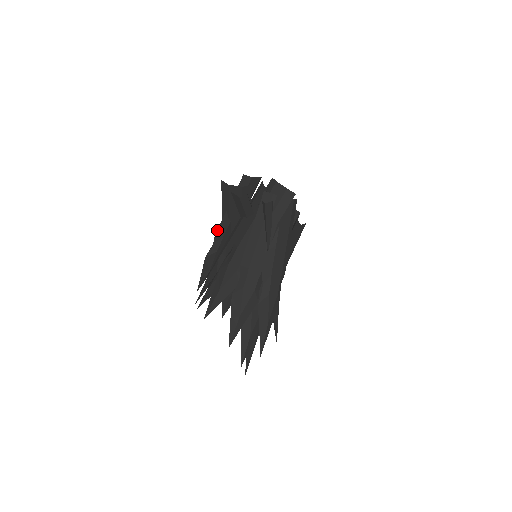
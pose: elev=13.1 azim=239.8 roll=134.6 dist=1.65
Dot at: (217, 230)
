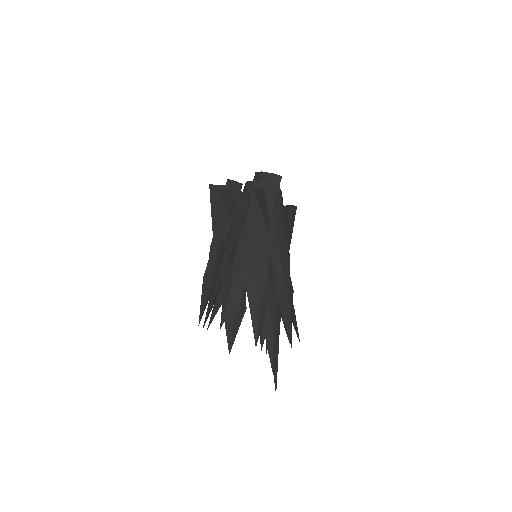
Dot at: (211, 242)
